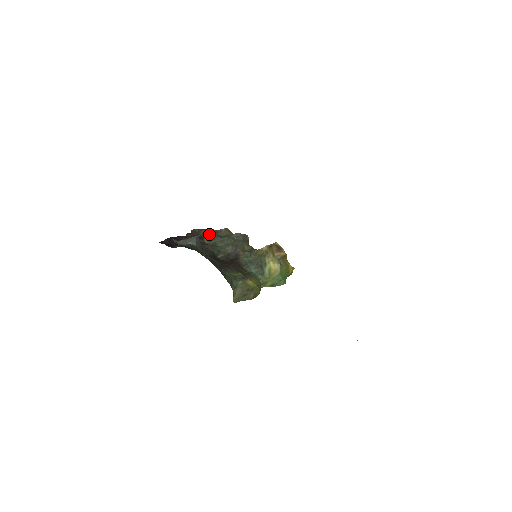
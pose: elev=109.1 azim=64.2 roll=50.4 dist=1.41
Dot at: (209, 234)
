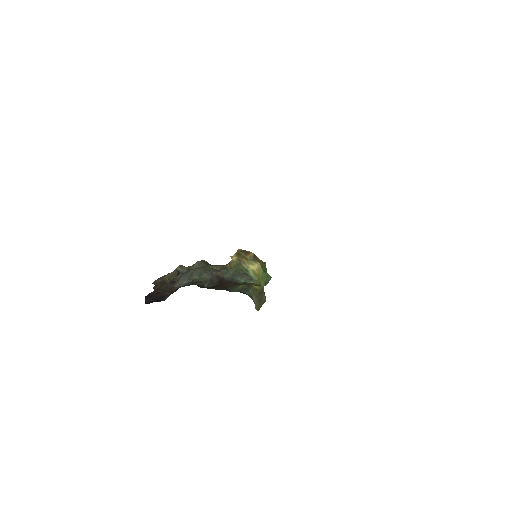
Dot at: (176, 275)
